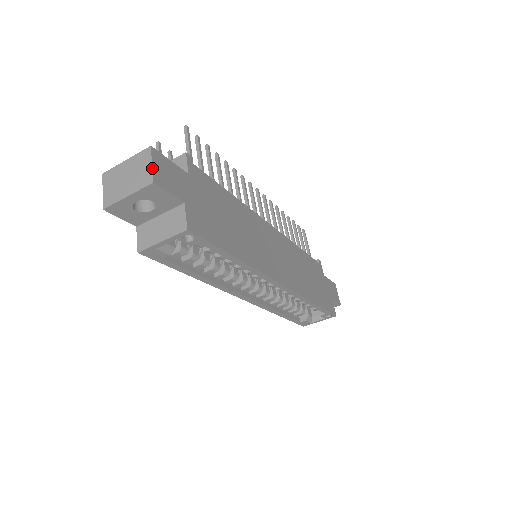
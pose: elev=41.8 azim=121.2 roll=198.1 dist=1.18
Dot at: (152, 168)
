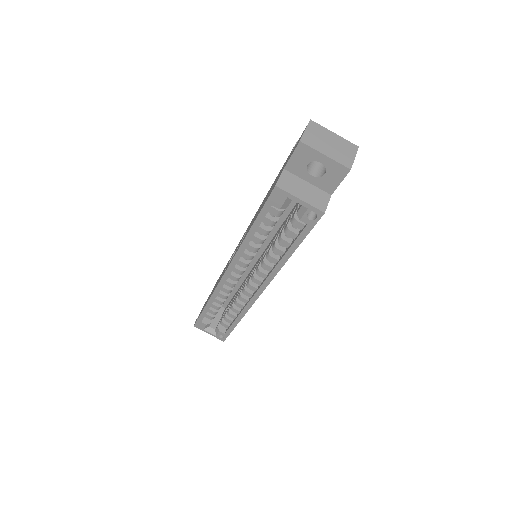
Dot at: occluded
